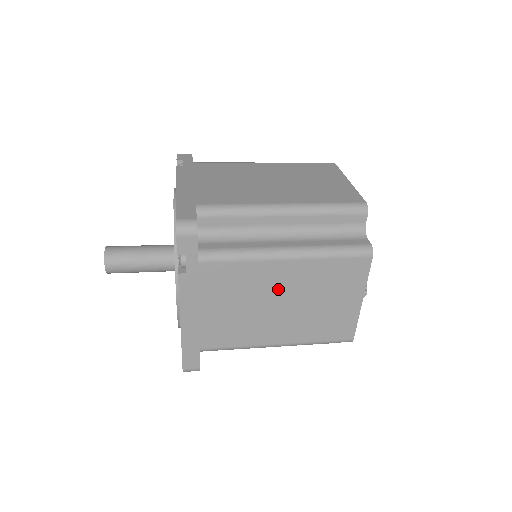
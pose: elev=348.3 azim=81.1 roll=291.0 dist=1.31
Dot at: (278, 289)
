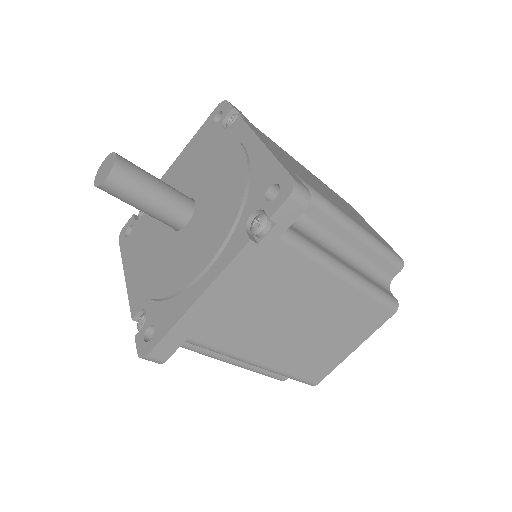
Dot at: (312, 306)
